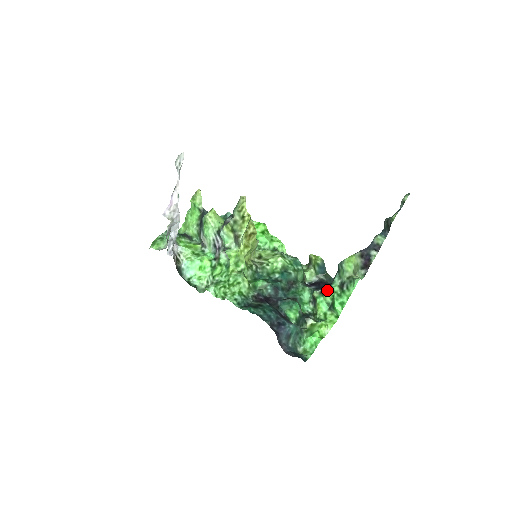
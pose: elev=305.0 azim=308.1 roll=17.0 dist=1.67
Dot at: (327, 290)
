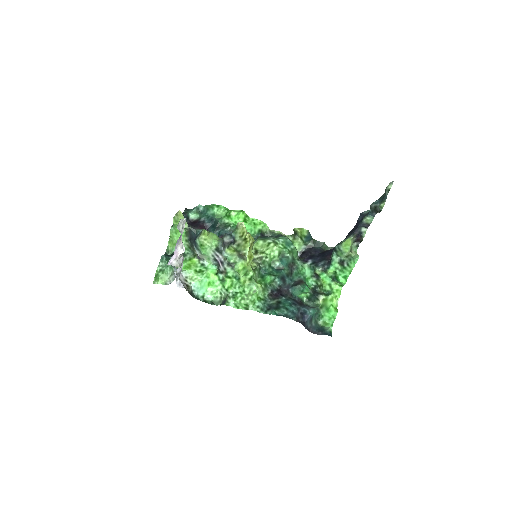
Dot at: (329, 268)
